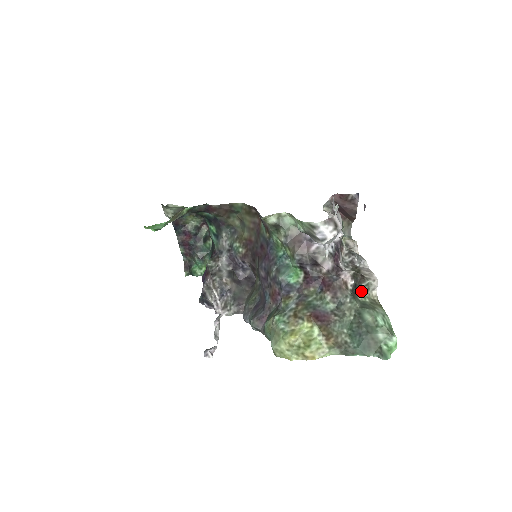
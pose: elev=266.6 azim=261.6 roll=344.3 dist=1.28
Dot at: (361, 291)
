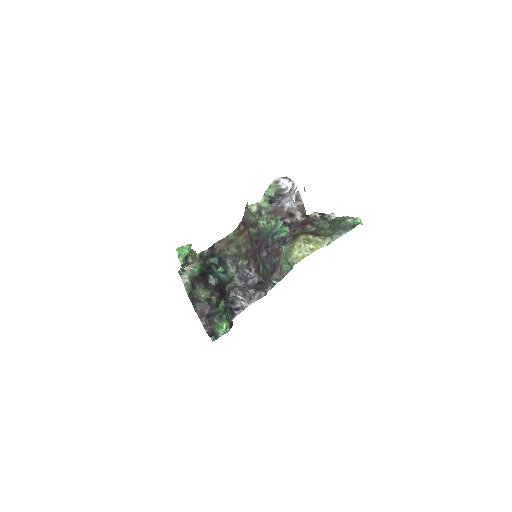
Dot at: occluded
